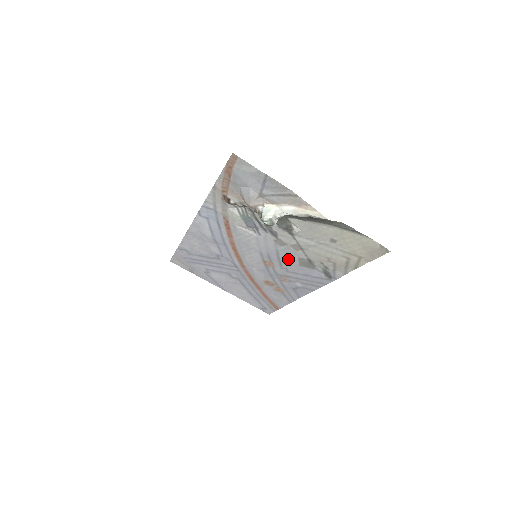
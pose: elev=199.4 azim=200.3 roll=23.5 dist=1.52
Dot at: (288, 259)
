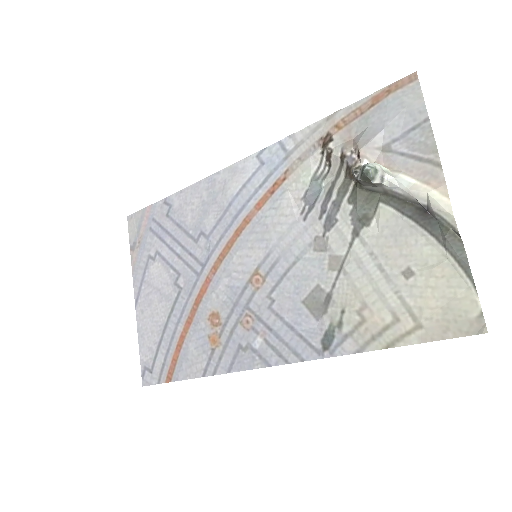
Dot at: (297, 282)
